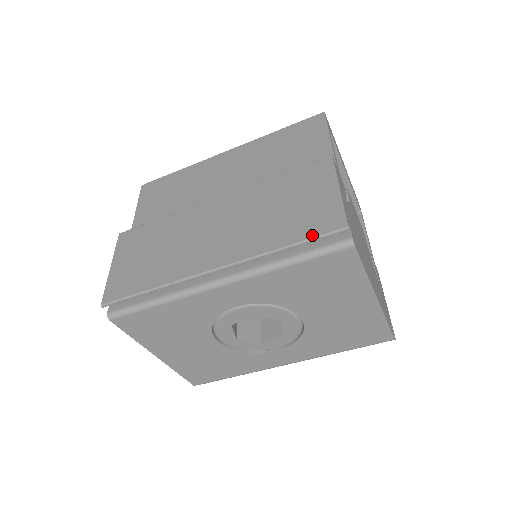
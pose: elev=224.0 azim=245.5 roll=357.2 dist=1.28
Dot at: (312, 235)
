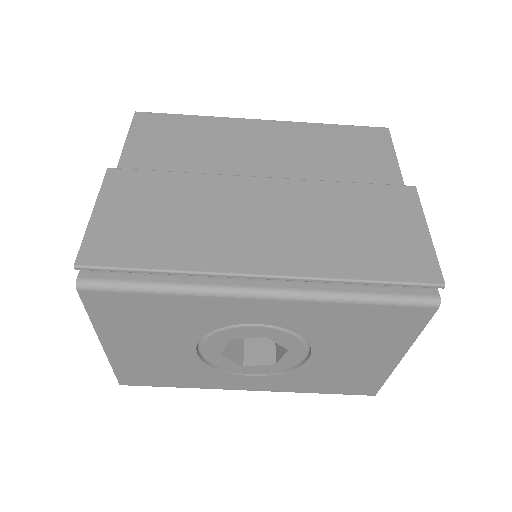
Dot at: (400, 278)
